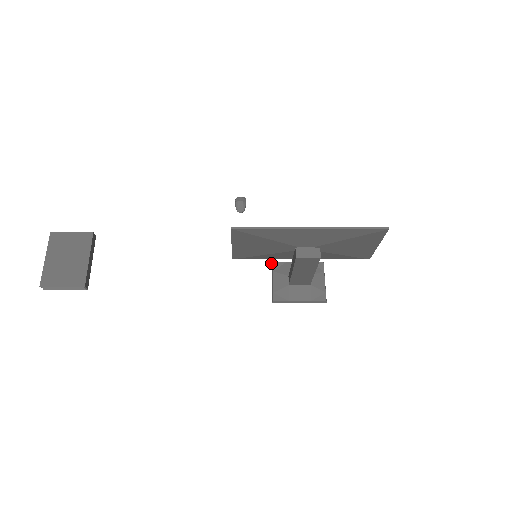
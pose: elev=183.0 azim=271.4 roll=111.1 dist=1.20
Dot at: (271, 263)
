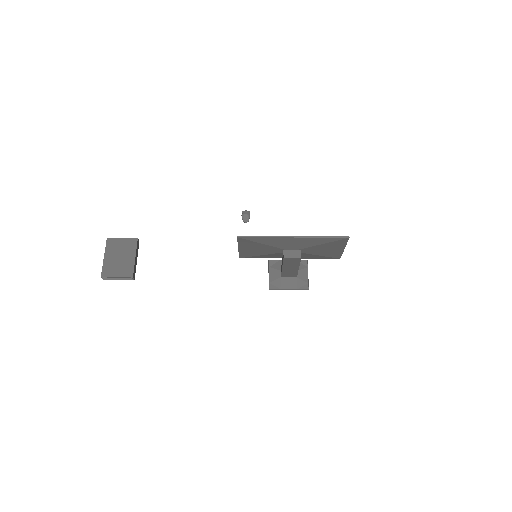
Dot at: (268, 261)
